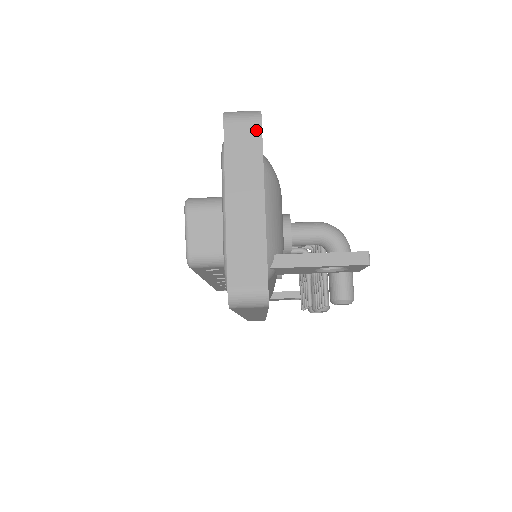
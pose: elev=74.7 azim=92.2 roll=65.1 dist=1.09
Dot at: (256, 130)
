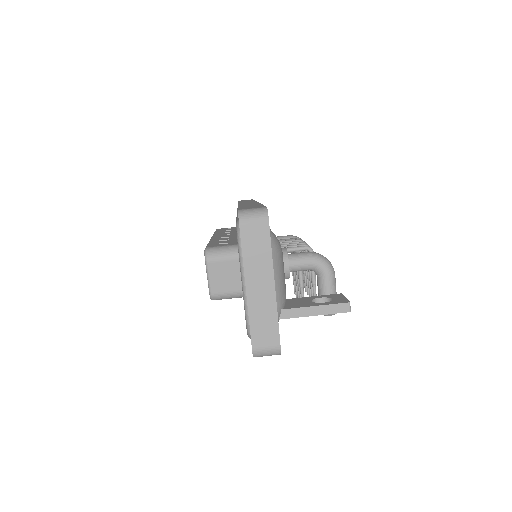
Dot at: (265, 230)
